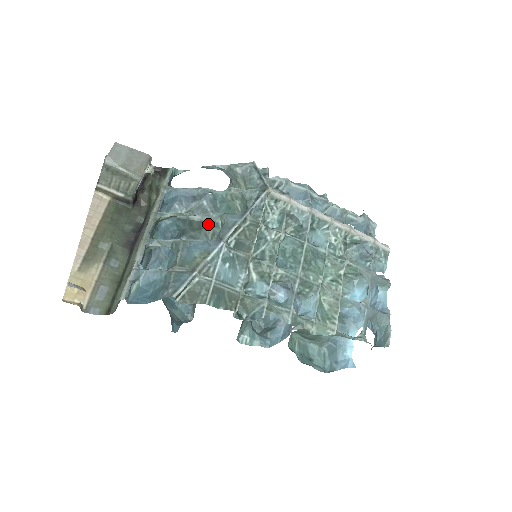
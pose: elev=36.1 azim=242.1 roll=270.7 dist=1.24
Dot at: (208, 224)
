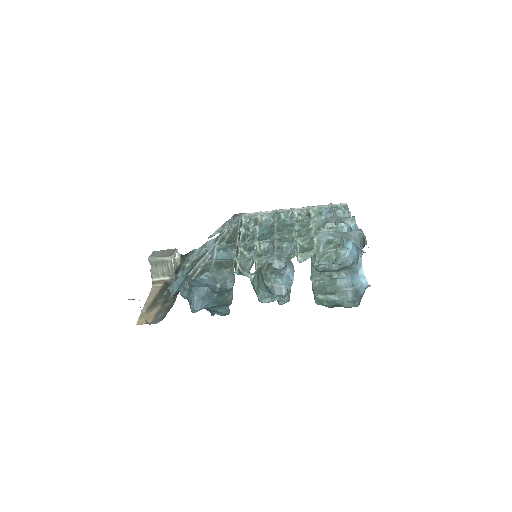
Dot at: occluded
